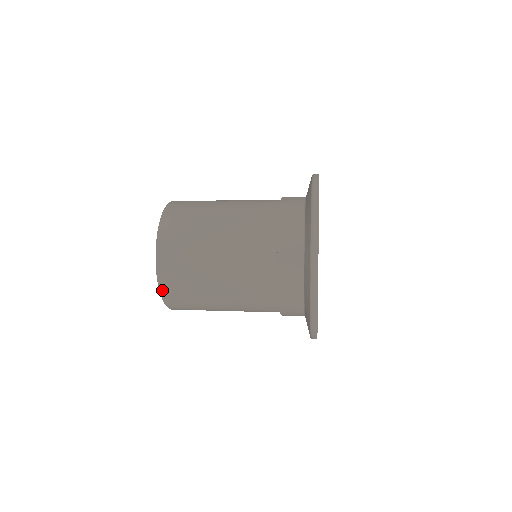
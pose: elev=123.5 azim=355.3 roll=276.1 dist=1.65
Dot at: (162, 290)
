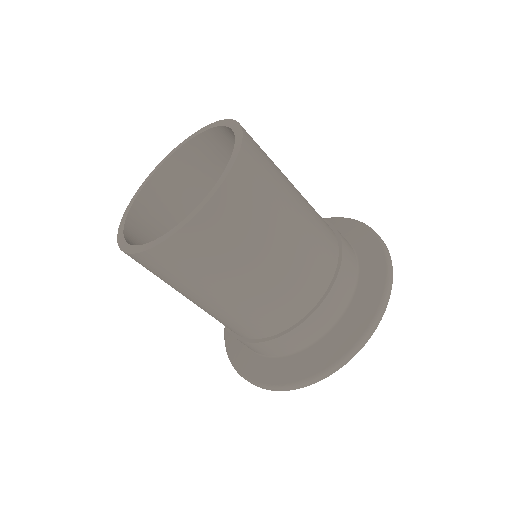
Dot at: (131, 255)
